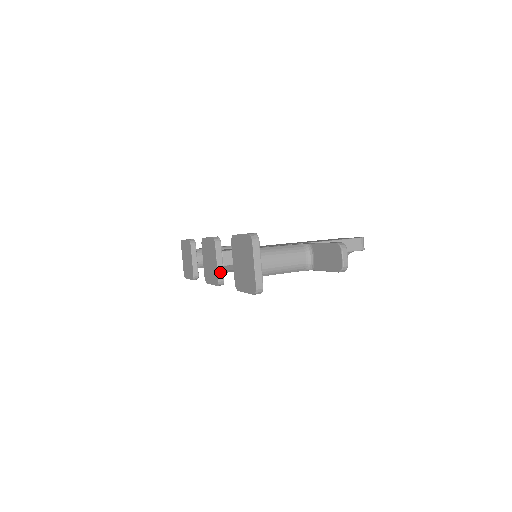
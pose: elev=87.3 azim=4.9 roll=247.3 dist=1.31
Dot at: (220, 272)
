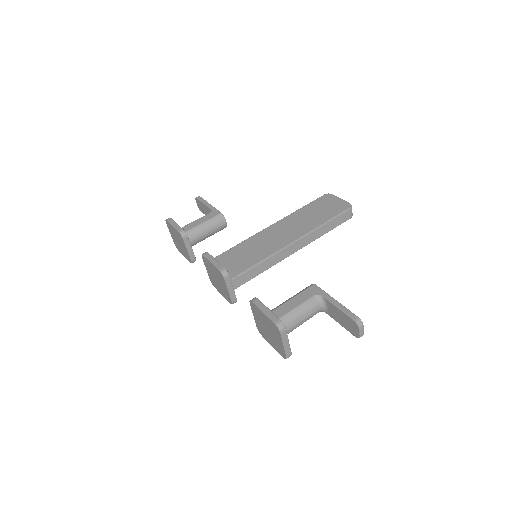
Dot at: (232, 297)
